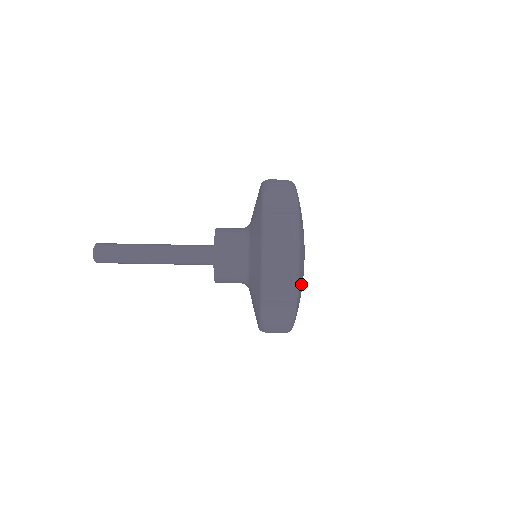
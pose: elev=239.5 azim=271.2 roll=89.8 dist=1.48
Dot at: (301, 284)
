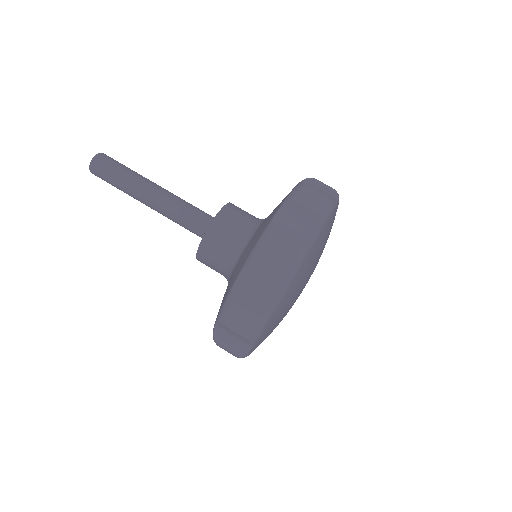
Dot at: (299, 281)
